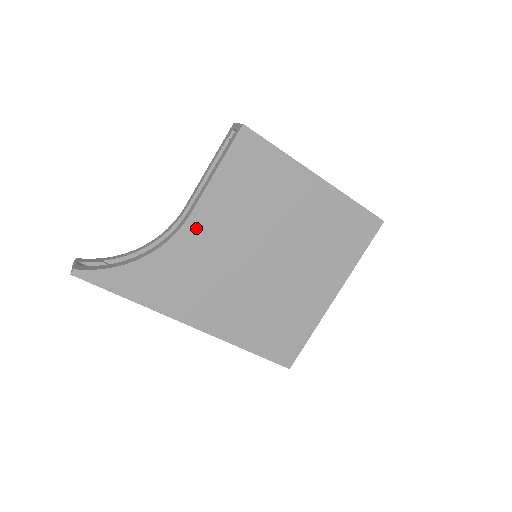
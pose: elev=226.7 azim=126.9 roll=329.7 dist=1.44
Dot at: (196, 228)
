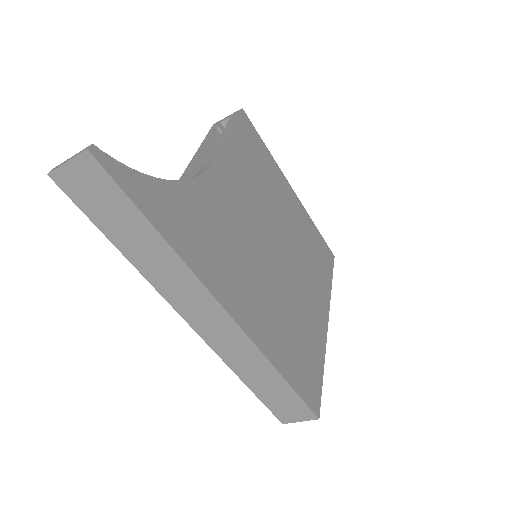
Dot at: (220, 178)
